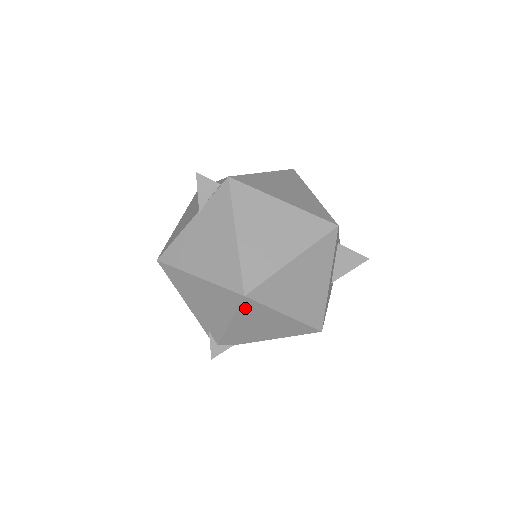
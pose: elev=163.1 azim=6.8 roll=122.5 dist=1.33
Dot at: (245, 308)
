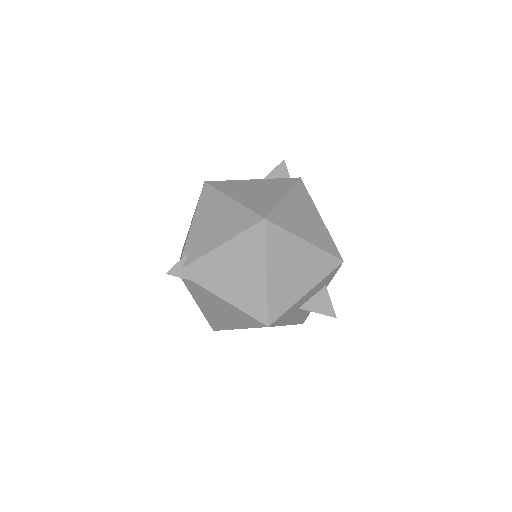
Dot at: (250, 235)
